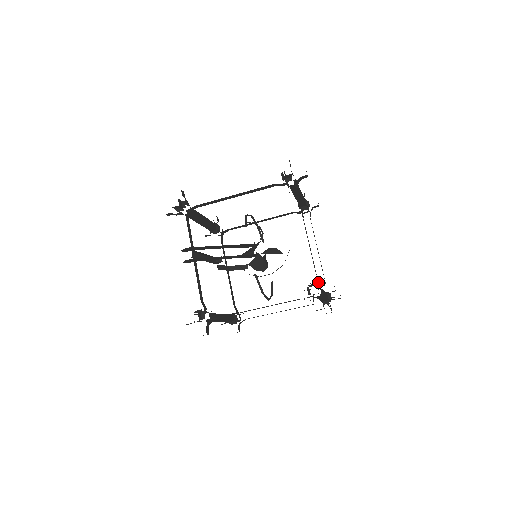
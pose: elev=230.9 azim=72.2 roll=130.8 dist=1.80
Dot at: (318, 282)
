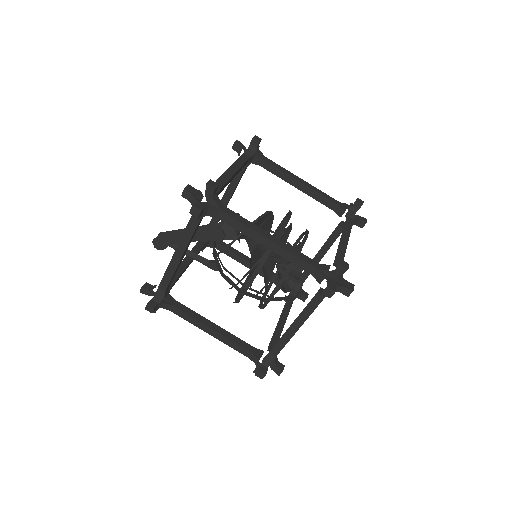
Dot at: occluded
